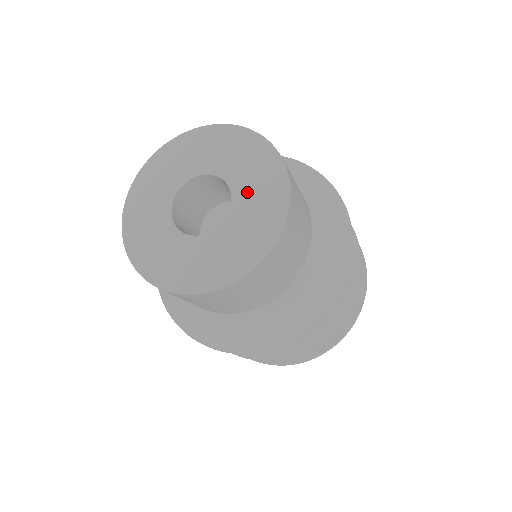
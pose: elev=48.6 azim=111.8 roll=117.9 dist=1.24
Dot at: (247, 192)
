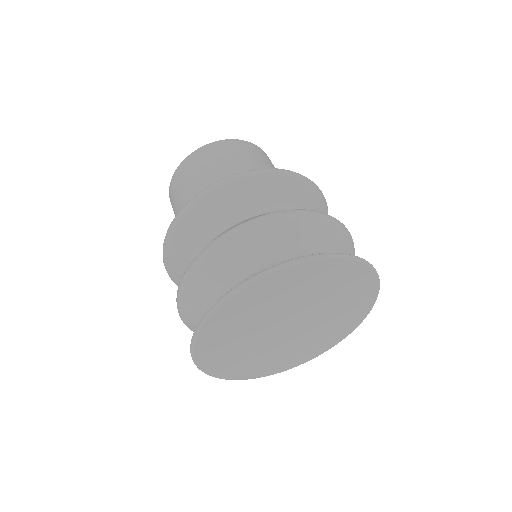
Dot at: occluded
